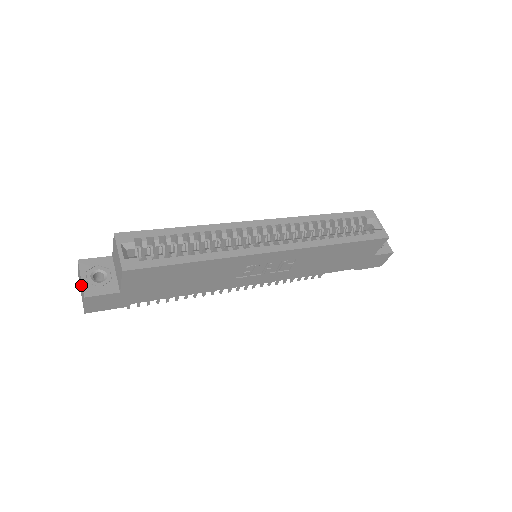
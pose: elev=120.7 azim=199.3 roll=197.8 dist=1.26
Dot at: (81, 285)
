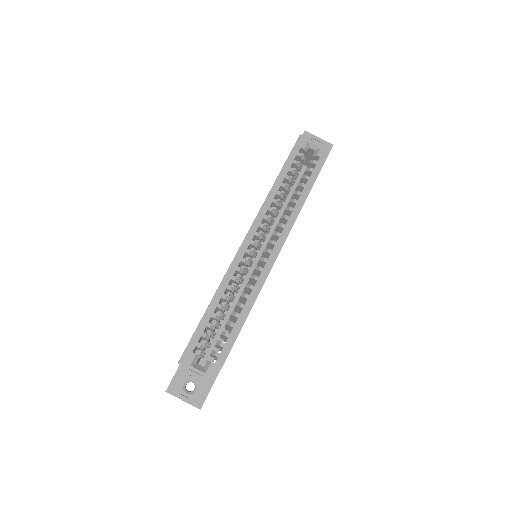
Dot at: occluded
